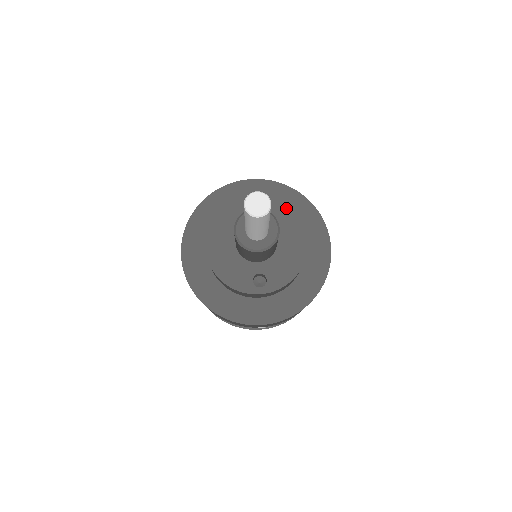
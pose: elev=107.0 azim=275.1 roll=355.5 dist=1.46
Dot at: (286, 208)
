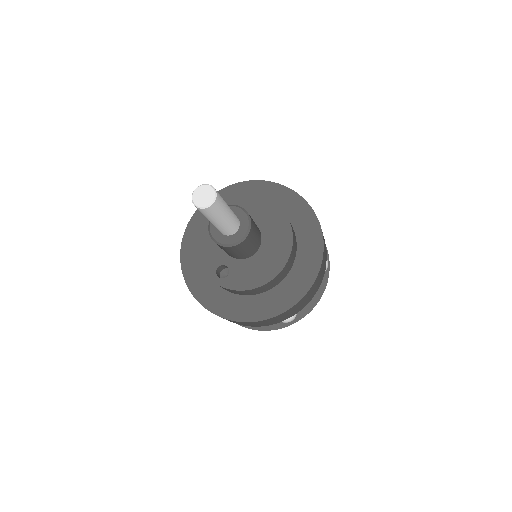
Dot at: (289, 229)
